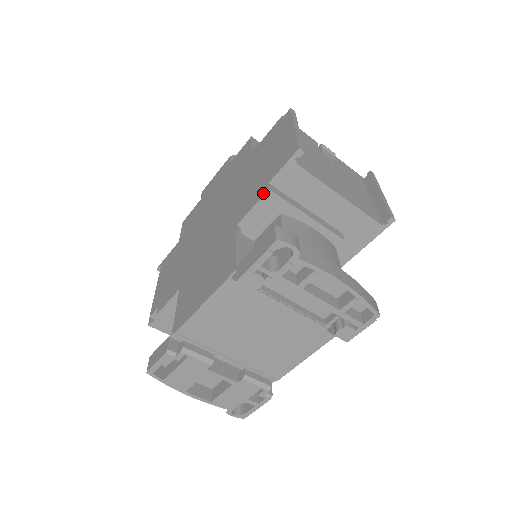
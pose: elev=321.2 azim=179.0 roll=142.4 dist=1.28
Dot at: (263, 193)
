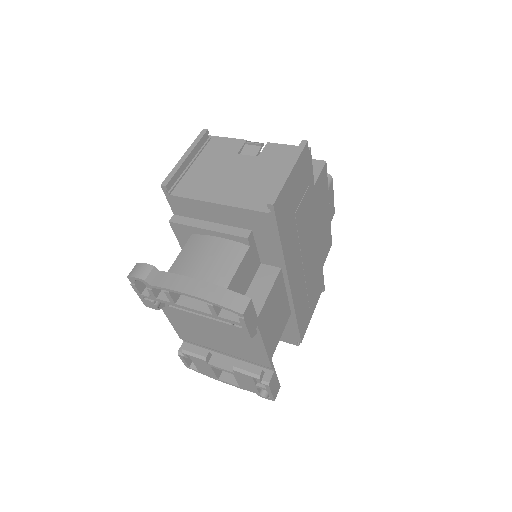
Dot at: (172, 224)
